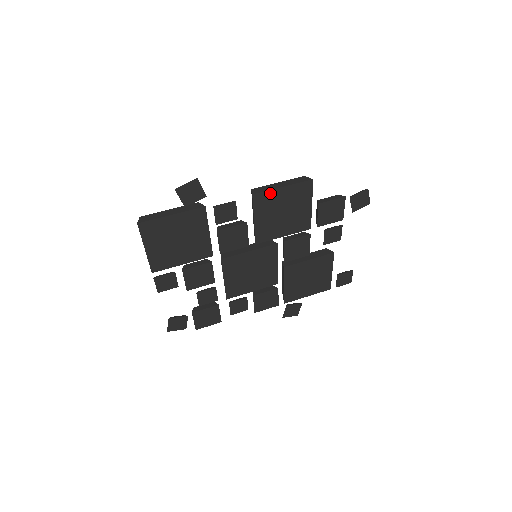
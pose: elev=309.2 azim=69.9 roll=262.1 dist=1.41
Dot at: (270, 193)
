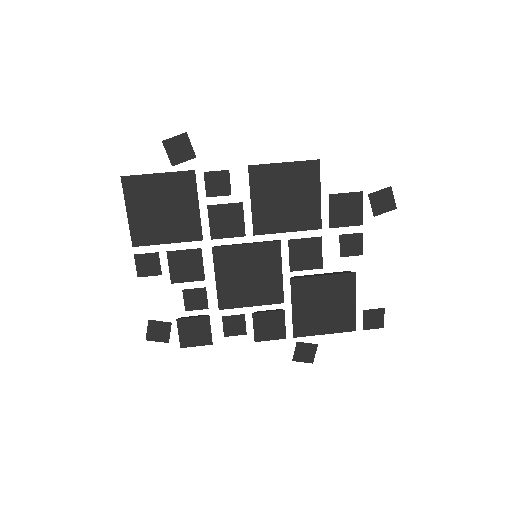
Dot at: (269, 168)
